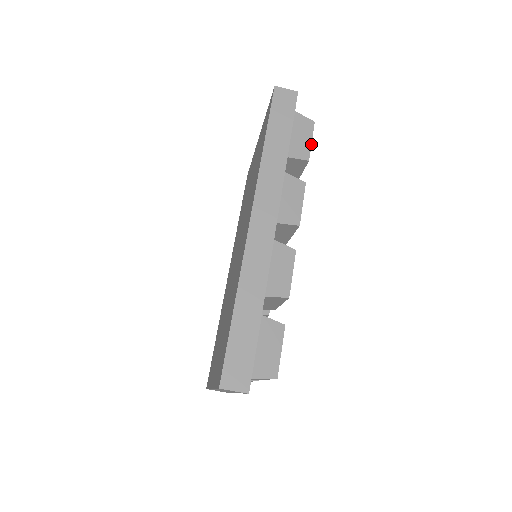
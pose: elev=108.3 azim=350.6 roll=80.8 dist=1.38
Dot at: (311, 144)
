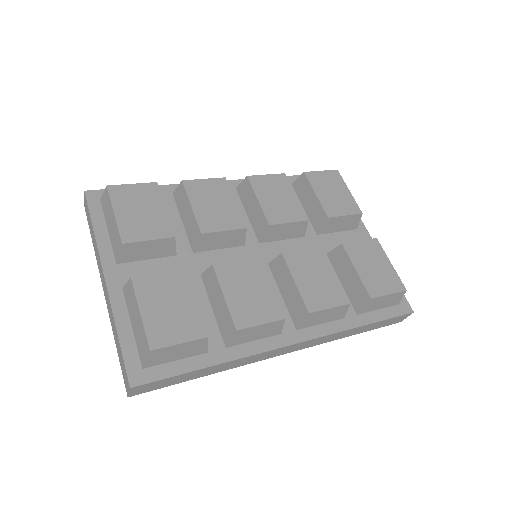
Dot at: (318, 171)
